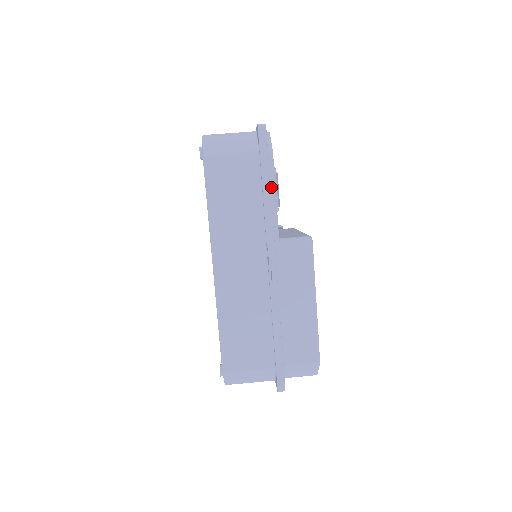
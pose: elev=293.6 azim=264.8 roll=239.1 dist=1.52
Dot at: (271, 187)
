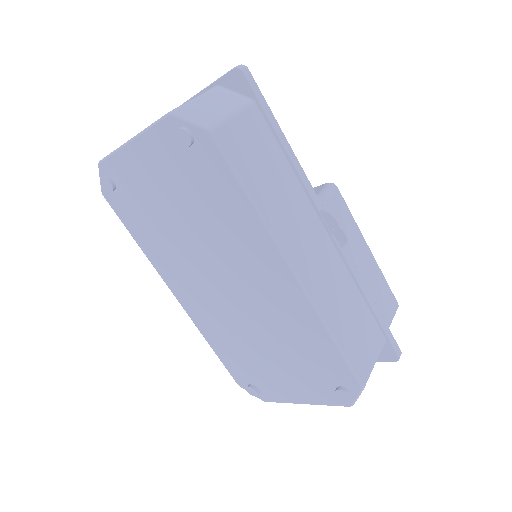
Dot at: occluded
